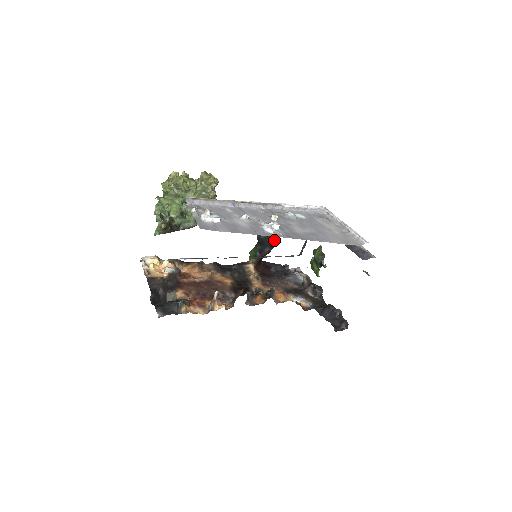
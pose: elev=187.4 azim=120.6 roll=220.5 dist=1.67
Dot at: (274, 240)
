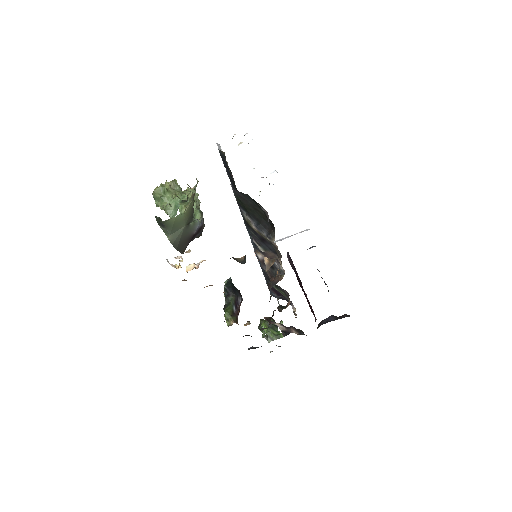
Dot at: (239, 291)
